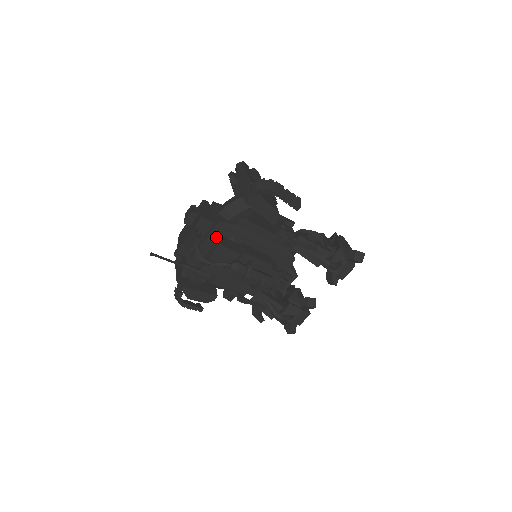
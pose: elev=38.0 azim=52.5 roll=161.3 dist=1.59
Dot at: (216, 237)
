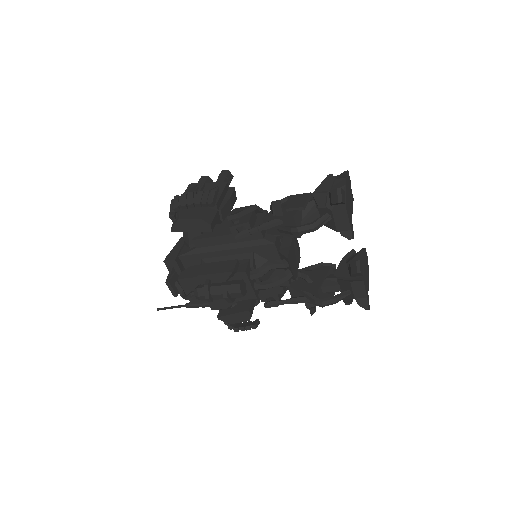
Dot at: occluded
